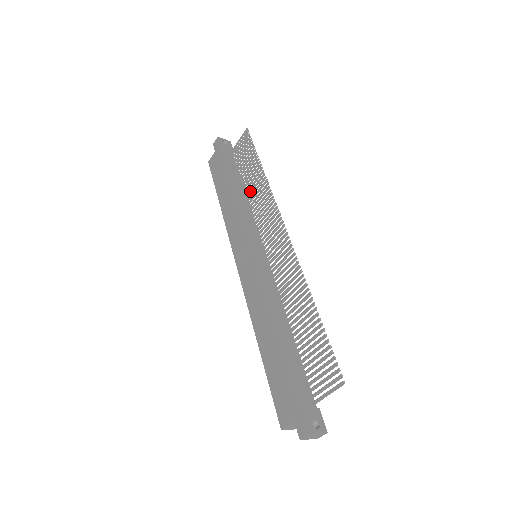
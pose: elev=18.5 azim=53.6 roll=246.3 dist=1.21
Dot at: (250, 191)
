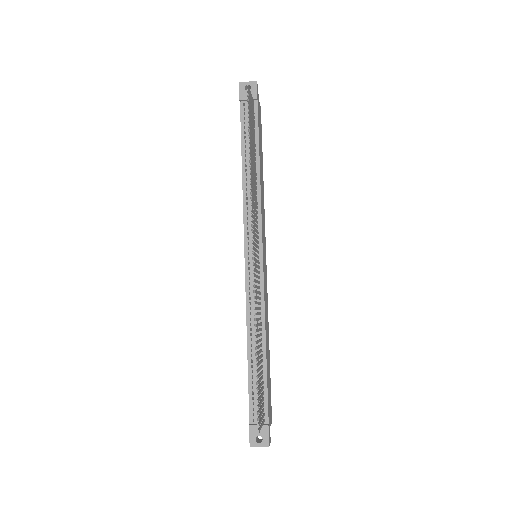
Dot at: (253, 175)
